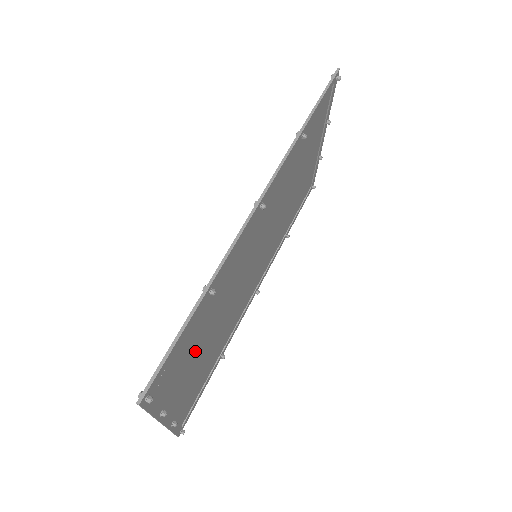
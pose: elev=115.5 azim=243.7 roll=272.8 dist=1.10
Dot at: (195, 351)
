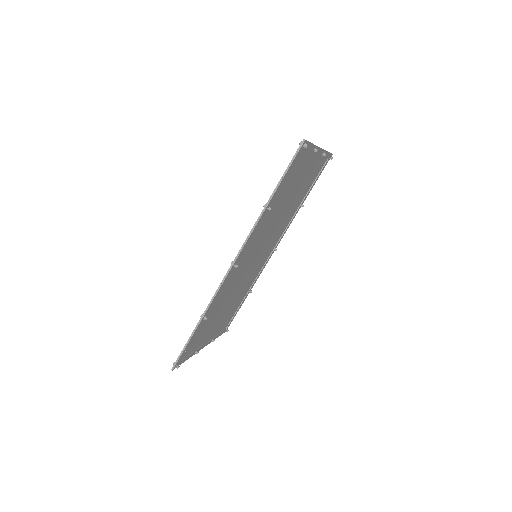
Dot at: (212, 322)
